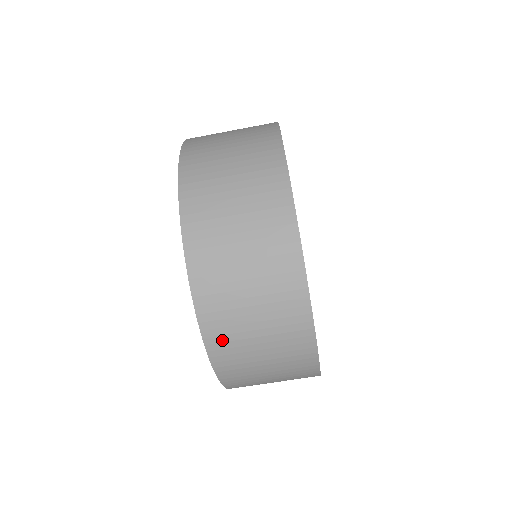
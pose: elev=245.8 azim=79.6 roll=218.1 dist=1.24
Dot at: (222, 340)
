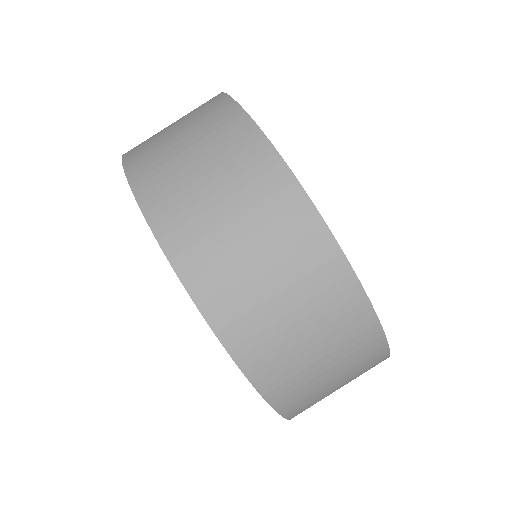
Dot at: (154, 184)
